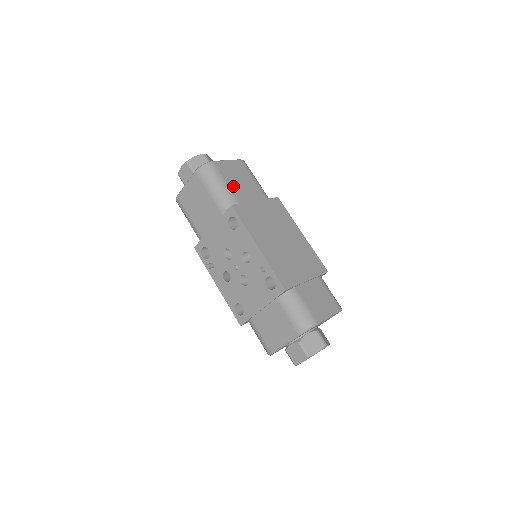
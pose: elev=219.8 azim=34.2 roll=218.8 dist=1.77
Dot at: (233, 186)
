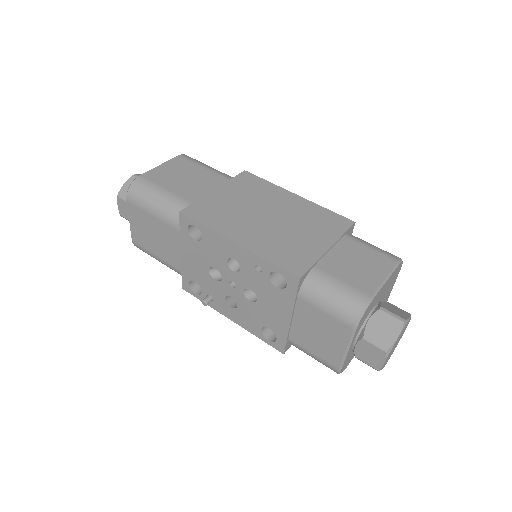
Dot at: (176, 189)
